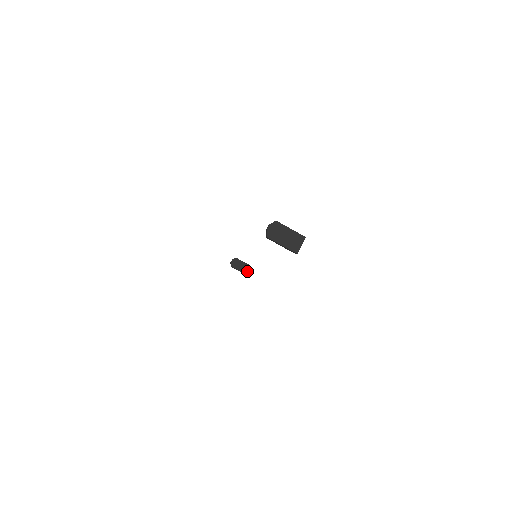
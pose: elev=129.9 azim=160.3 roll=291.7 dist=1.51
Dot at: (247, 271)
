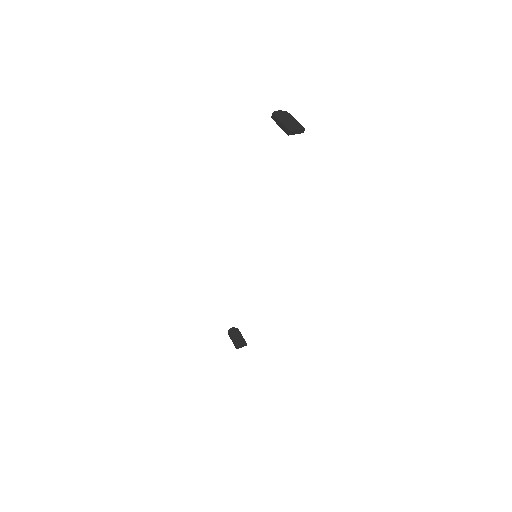
Dot at: (240, 345)
